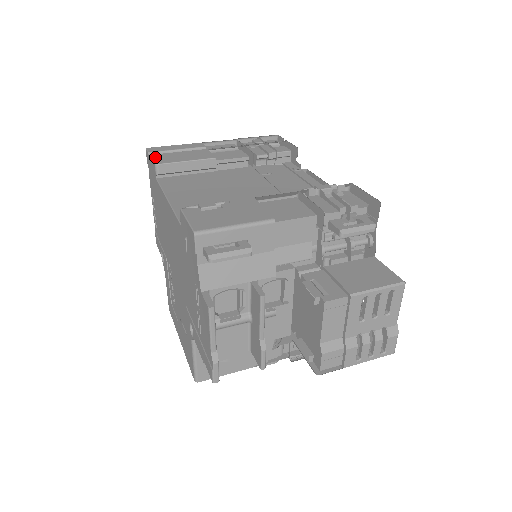
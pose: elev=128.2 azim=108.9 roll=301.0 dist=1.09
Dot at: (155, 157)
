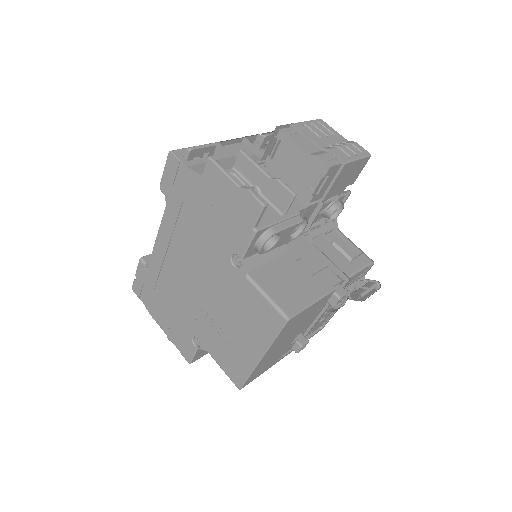
Dot at: occluded
